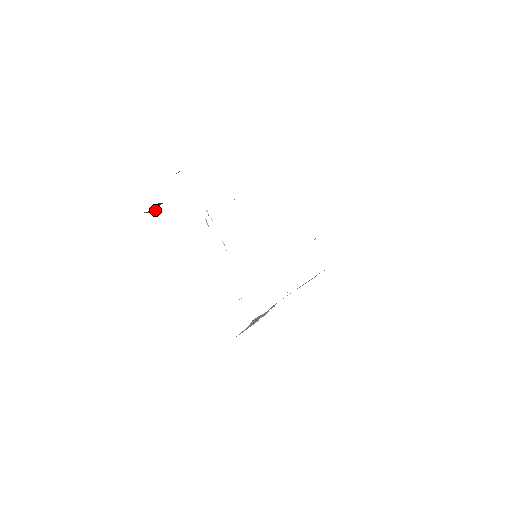
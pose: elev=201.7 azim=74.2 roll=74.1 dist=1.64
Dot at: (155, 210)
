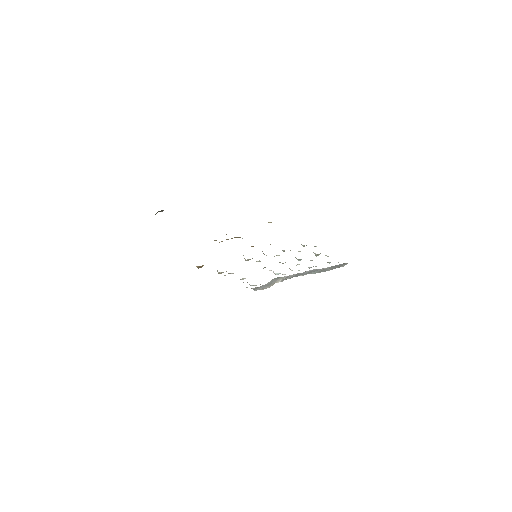
Dot at: (162, 211)
